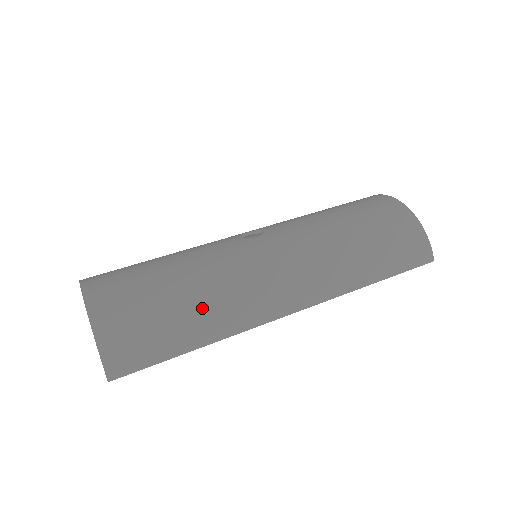
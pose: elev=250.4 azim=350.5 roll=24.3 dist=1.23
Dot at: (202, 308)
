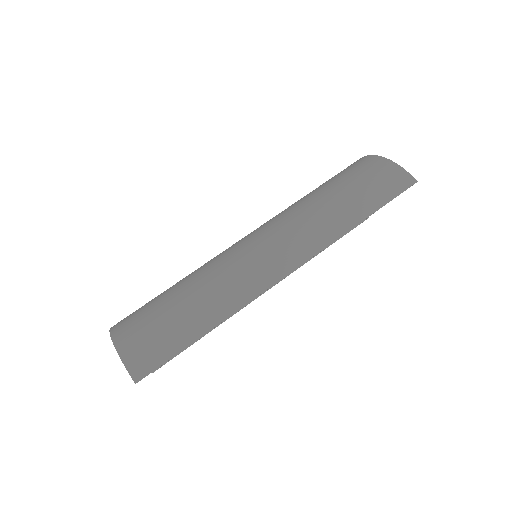
Dot at: (200, 299)
